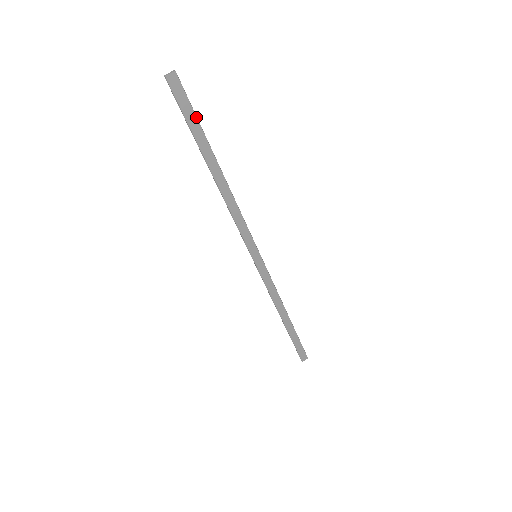
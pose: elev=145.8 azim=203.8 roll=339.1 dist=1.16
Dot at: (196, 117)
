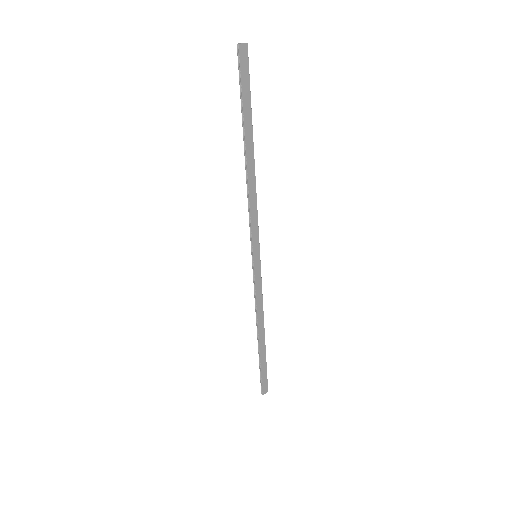
Dot at: (250, 93)
